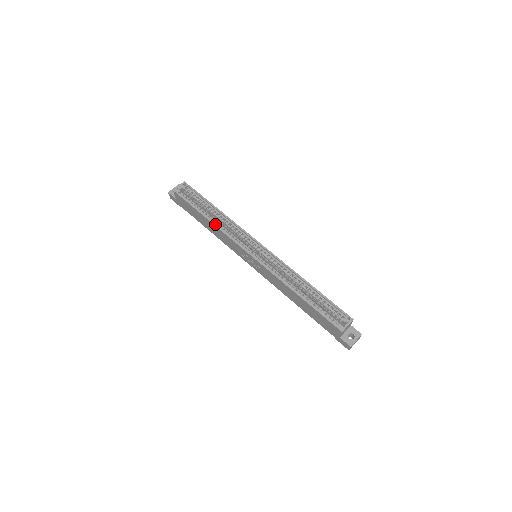
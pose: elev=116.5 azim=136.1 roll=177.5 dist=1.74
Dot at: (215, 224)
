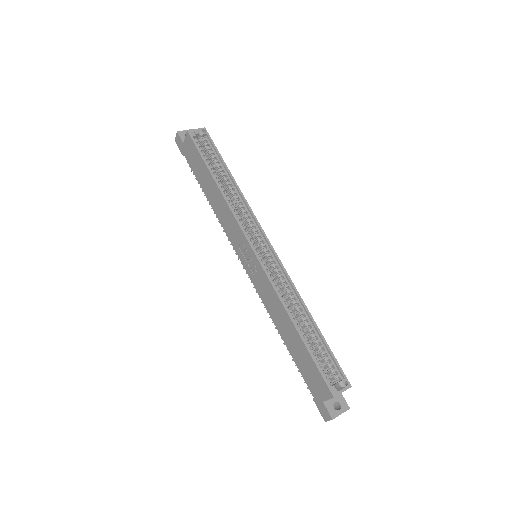
Dot at: (224, 194)
